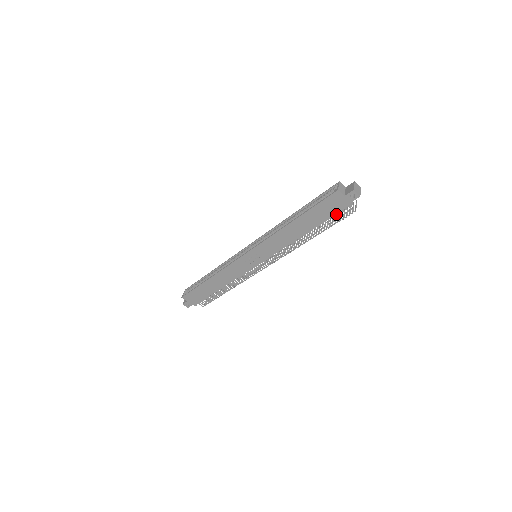
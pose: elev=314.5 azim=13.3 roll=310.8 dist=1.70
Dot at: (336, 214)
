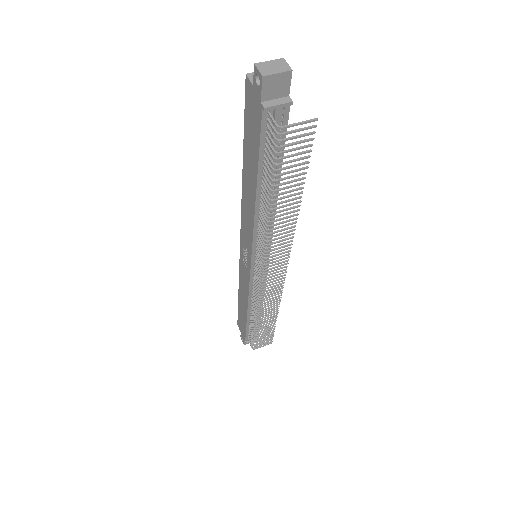
Dot at: (266, 140)
